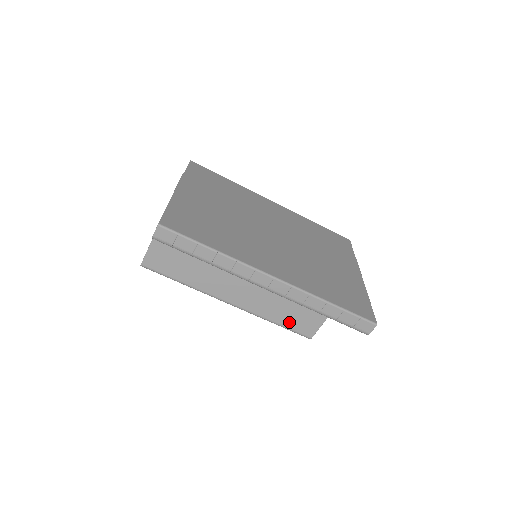
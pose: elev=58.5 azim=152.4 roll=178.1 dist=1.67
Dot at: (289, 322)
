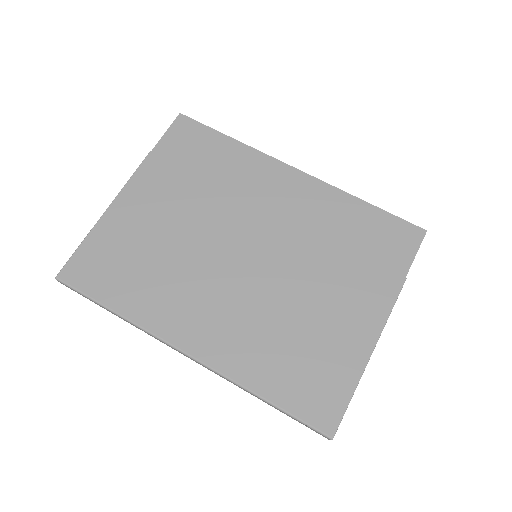
Dot at: occluded
